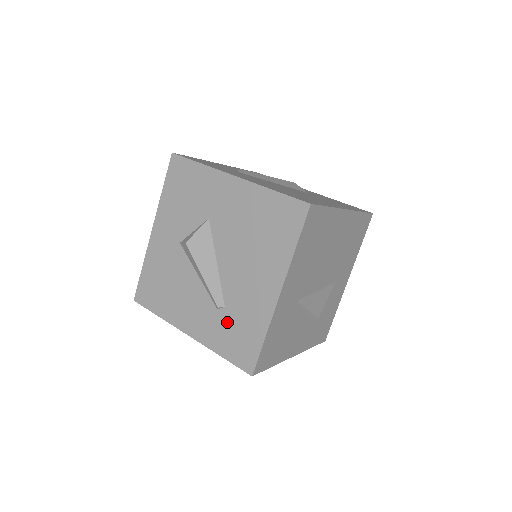
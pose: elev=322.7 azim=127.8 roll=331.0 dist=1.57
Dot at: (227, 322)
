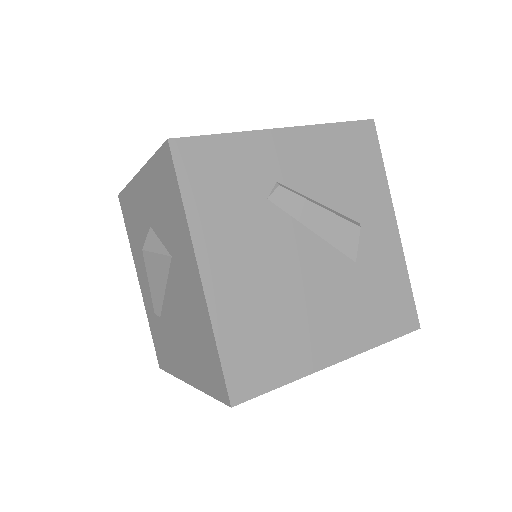
Dot at: (158, 326)
